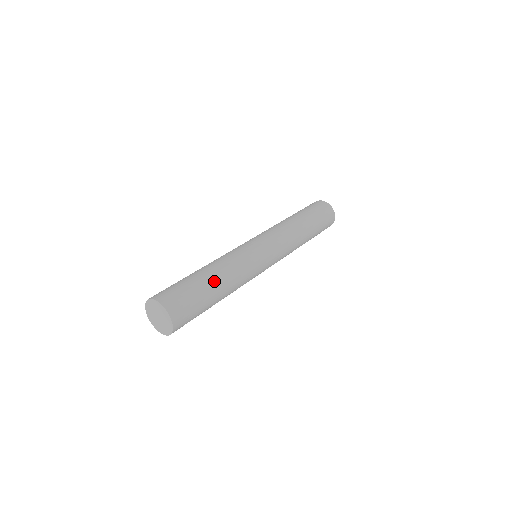
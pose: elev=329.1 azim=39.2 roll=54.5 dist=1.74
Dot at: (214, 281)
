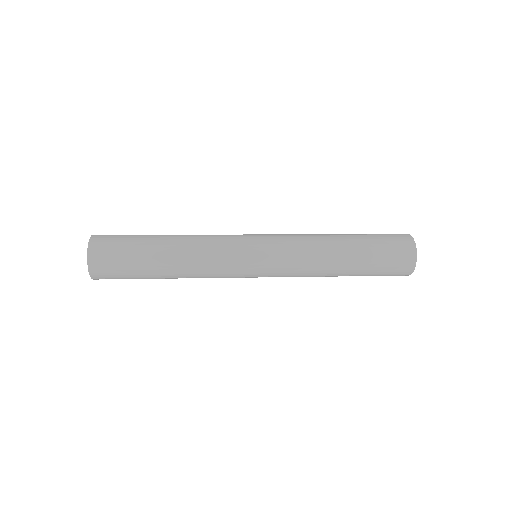
Dot at: (163, 236)
